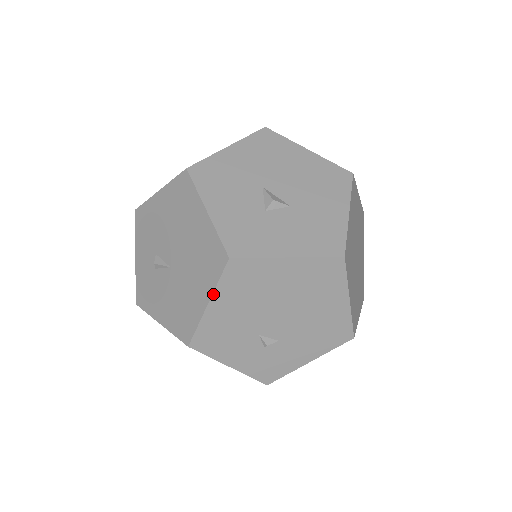
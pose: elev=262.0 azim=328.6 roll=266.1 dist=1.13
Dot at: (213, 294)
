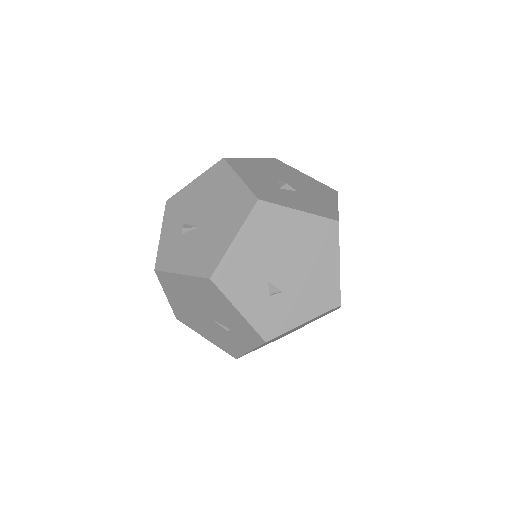
Dot at: (240, 229)
